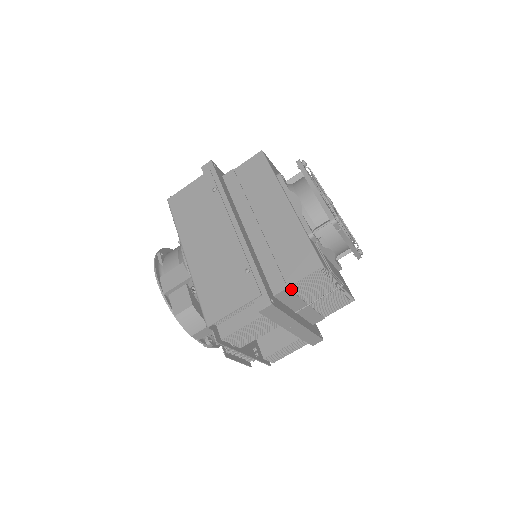
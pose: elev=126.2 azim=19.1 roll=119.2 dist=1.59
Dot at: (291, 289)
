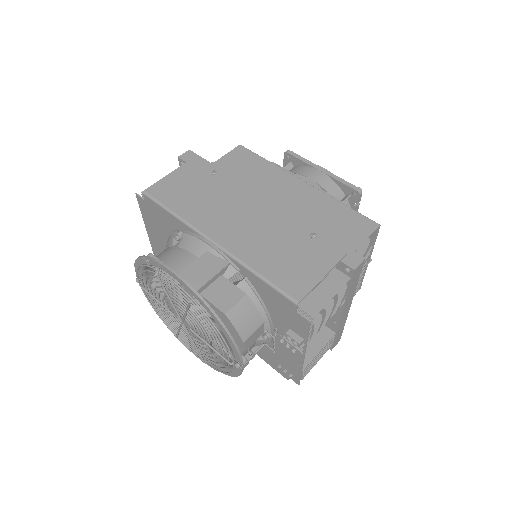
Dot at: occluded
